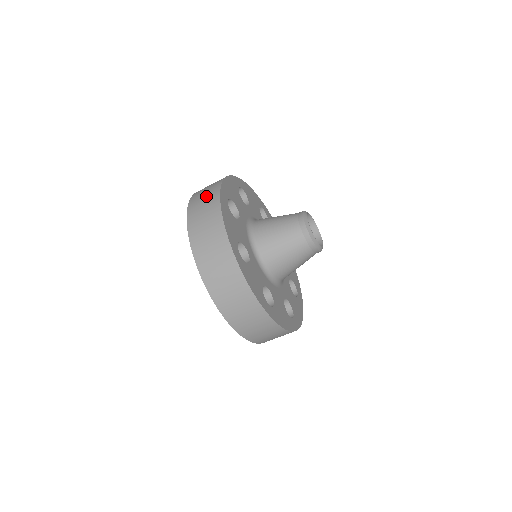
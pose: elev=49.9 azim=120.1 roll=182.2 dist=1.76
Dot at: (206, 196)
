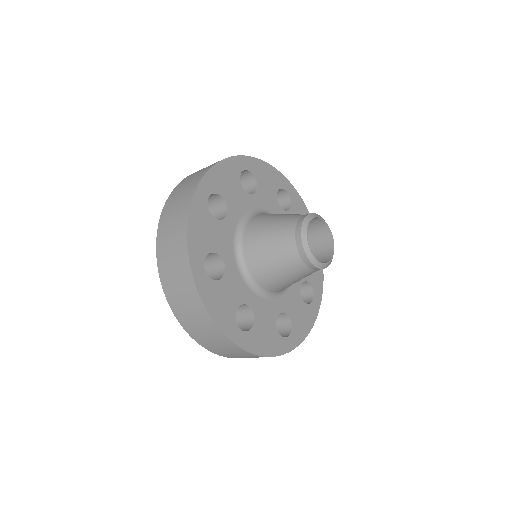
Dot at: (185, 189)
